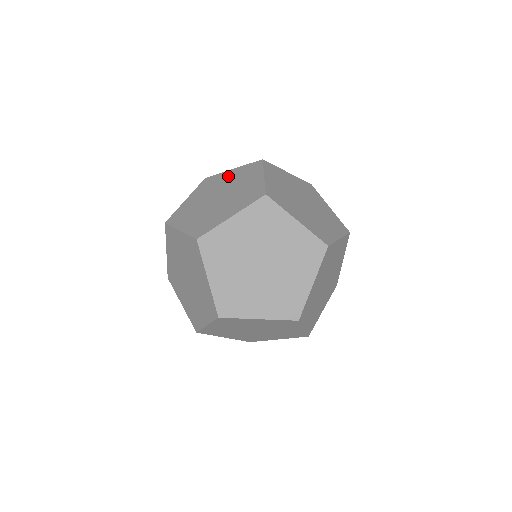
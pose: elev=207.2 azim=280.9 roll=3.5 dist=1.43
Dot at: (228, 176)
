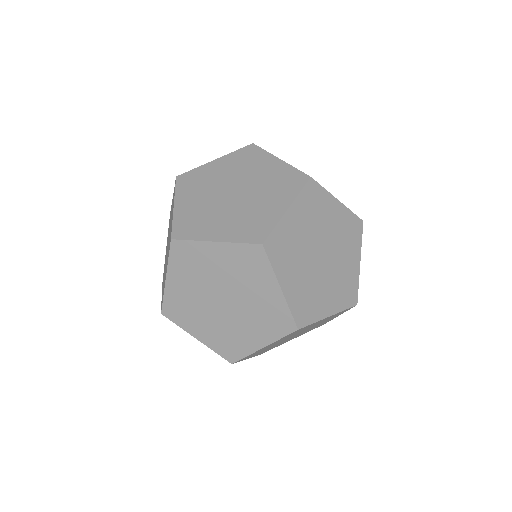
Dot at: (171, 210)
